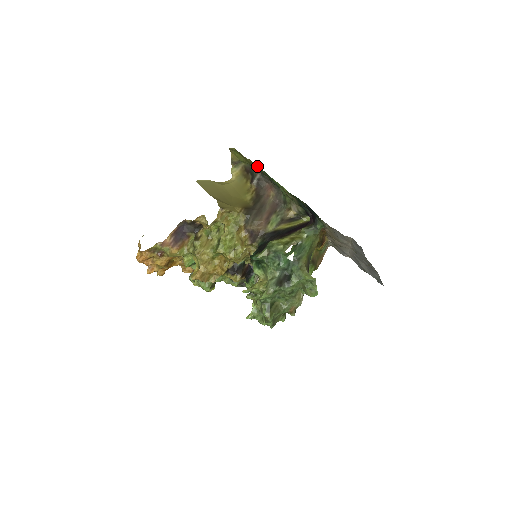
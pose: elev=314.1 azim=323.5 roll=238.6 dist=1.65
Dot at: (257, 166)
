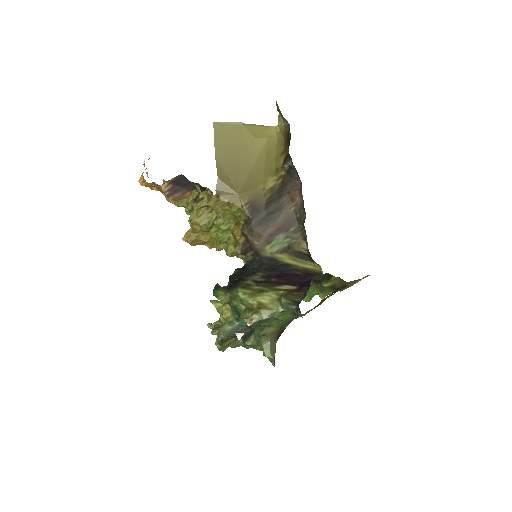
Dot at: occluded
